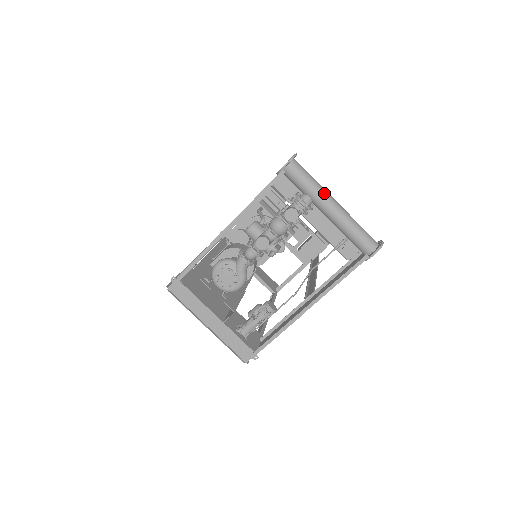
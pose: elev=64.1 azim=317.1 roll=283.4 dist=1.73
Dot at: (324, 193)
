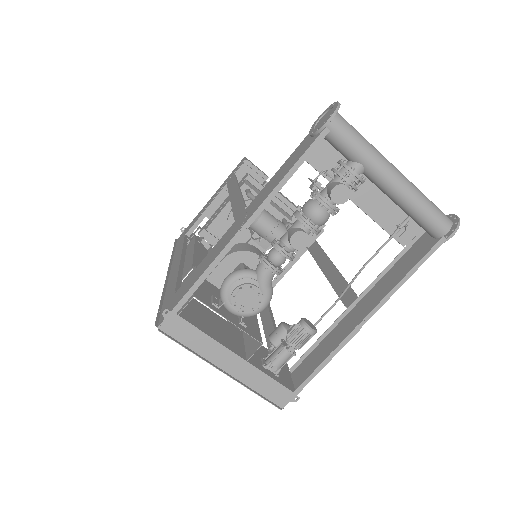
Dot at: (381, 157)
